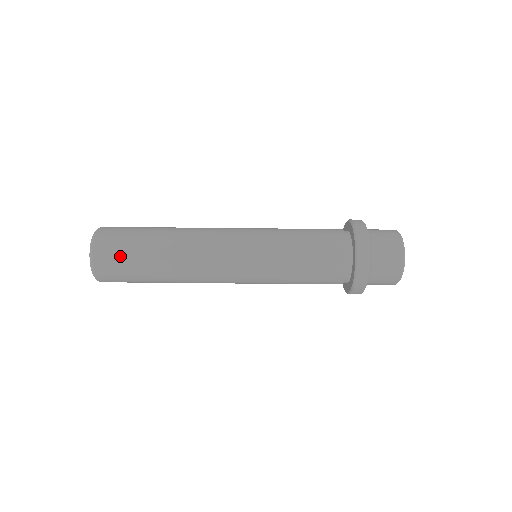
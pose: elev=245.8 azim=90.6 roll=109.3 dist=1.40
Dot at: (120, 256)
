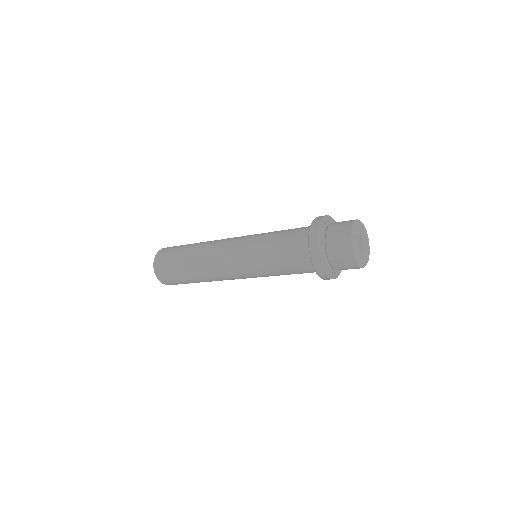
Dot at: occluded
